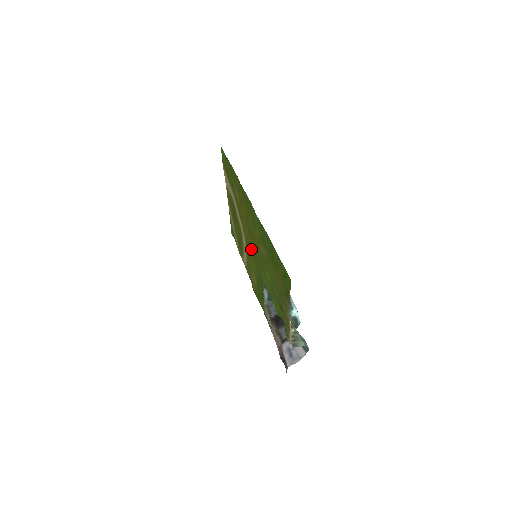
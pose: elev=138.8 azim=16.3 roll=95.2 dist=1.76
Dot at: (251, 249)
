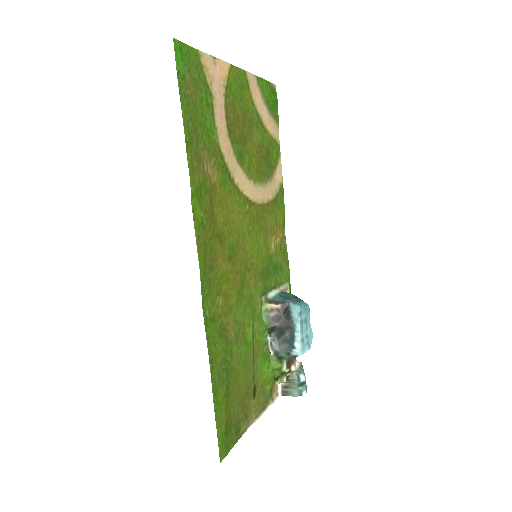
Dot at: (248, 246)
